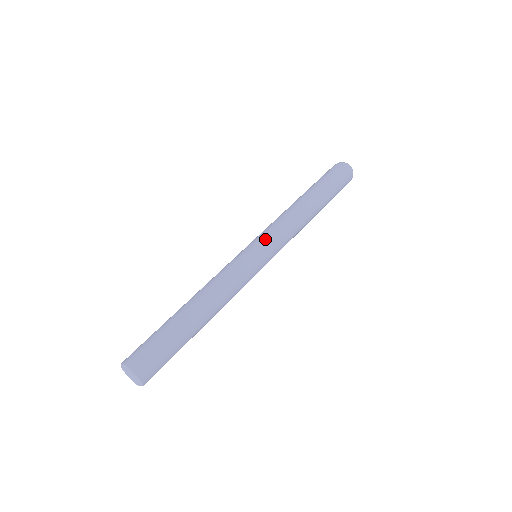
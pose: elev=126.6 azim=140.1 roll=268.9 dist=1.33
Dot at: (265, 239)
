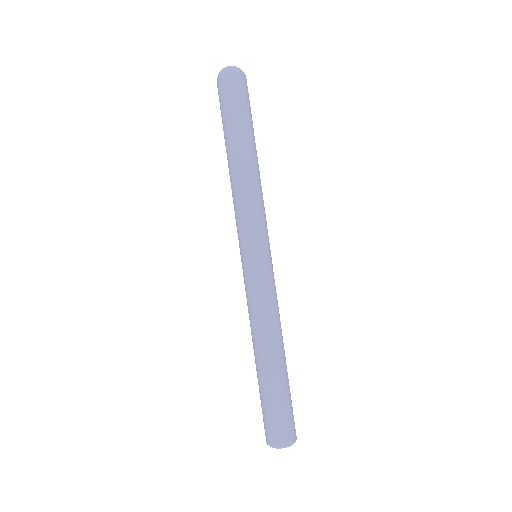
Dot at: (255, 239)
